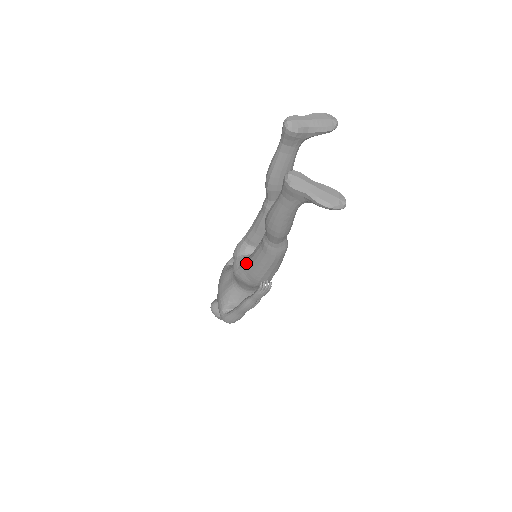
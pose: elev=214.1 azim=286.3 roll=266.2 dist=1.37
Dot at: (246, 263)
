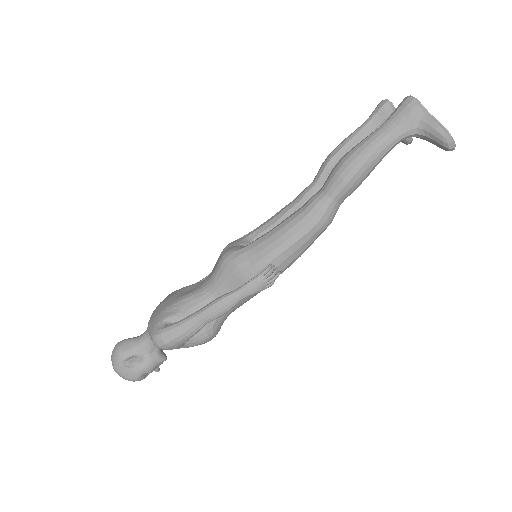
Dot at: (258, 238)
